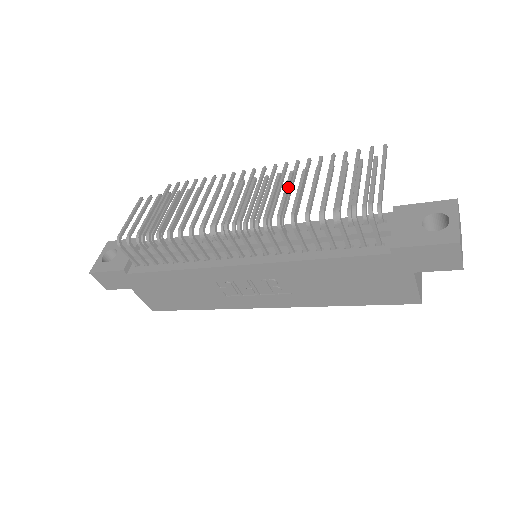
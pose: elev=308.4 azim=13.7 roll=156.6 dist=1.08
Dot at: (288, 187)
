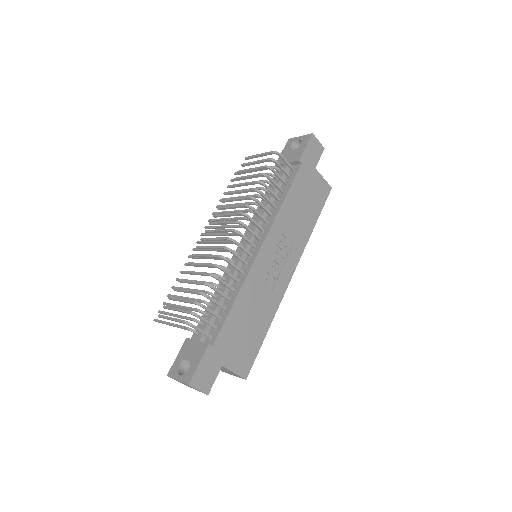
Dot at: (232, 198)
